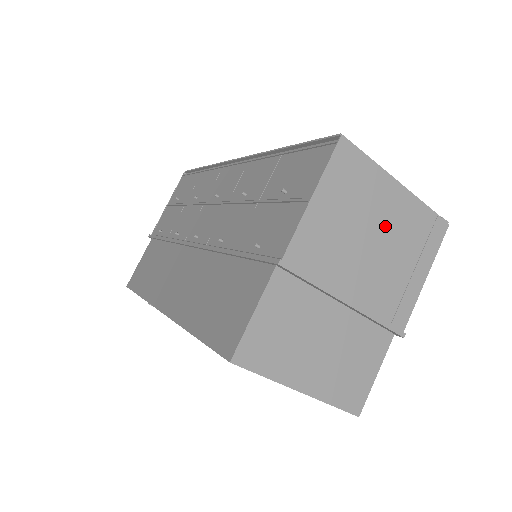
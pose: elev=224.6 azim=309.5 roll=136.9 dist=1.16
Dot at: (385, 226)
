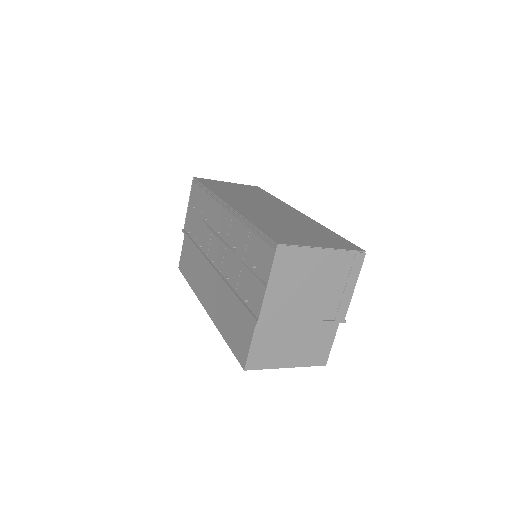
Dot at: (319, 275)
